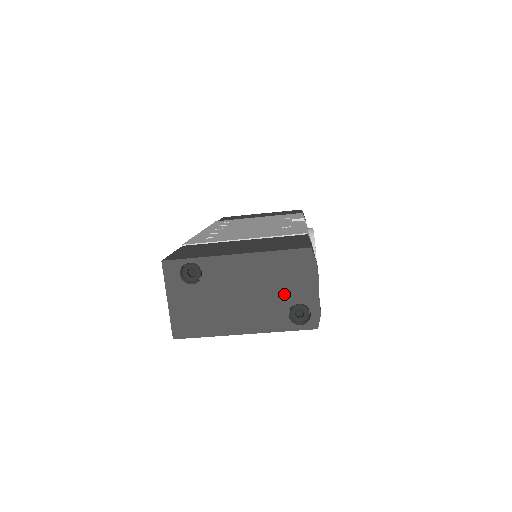
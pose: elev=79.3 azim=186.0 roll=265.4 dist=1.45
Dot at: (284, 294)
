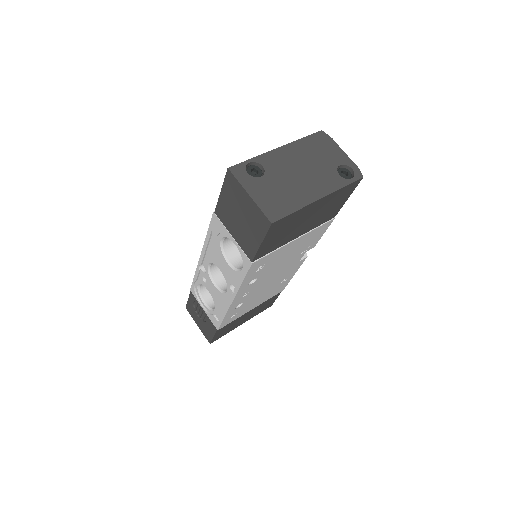
Dot at: (327, 162)
